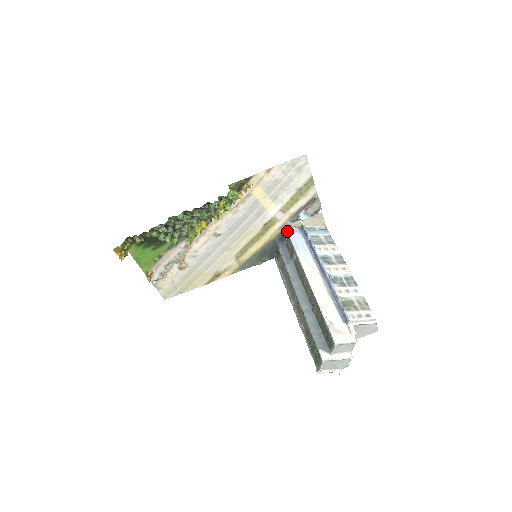
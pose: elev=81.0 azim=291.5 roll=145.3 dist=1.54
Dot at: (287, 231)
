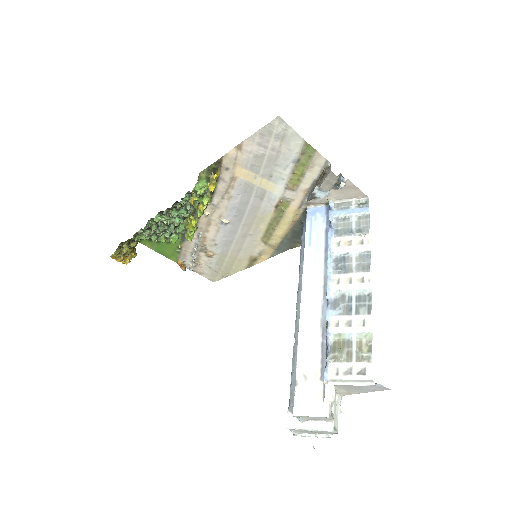
Dot at: occluded
